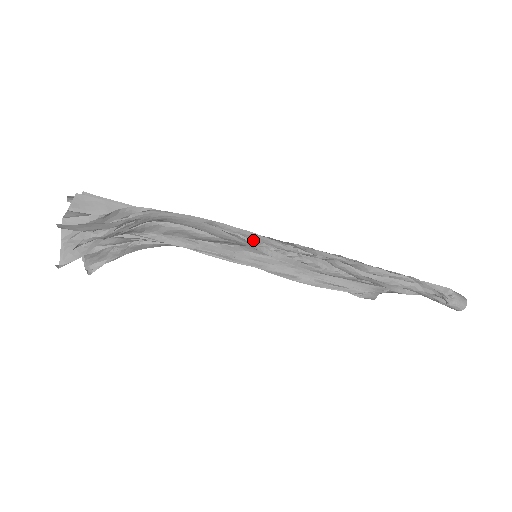
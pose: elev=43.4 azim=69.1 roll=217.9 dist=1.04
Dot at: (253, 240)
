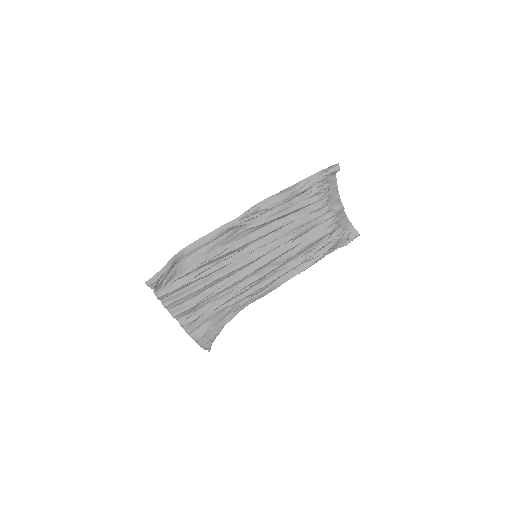
Dot at: (222, 230)
